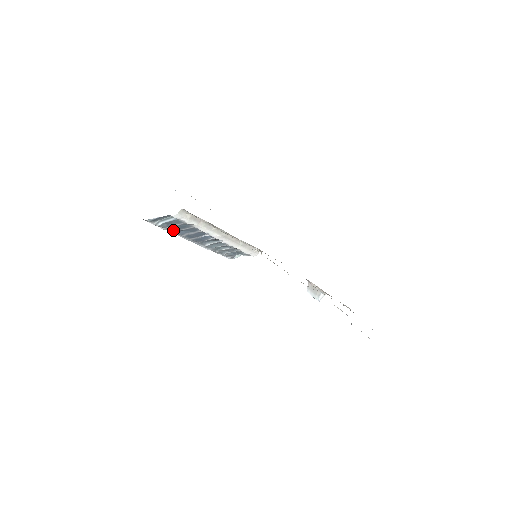
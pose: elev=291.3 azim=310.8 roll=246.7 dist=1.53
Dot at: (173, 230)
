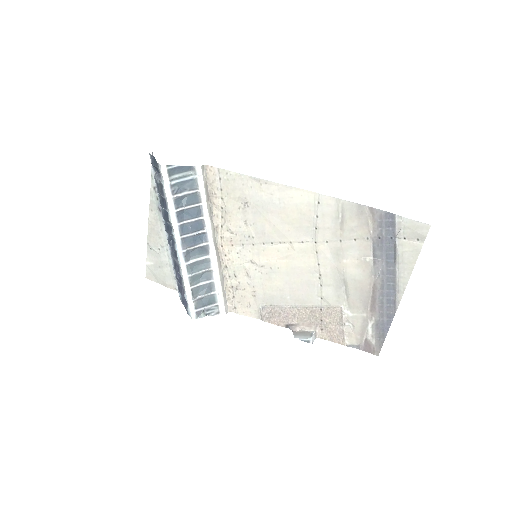
Dot at: (177, 205)
